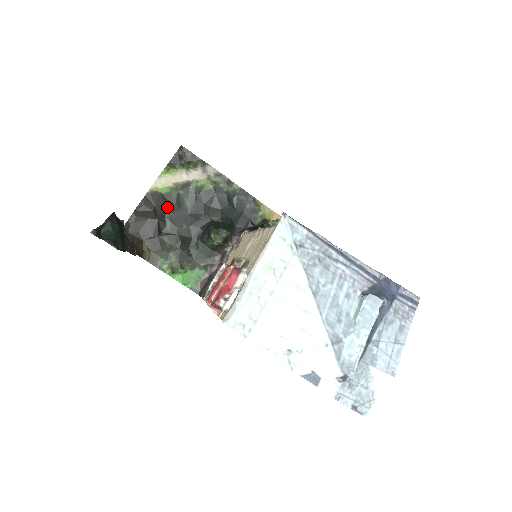
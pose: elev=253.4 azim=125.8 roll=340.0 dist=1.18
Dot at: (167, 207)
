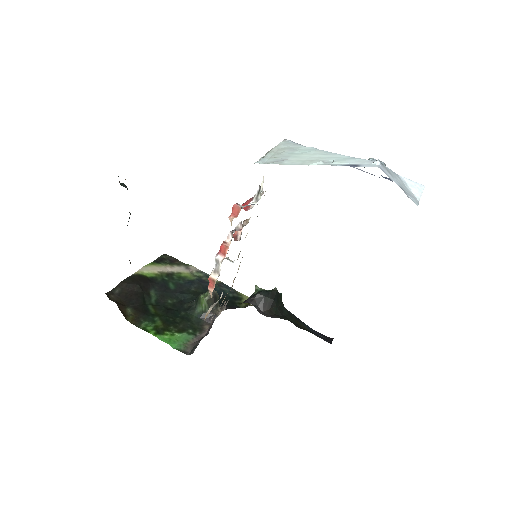
Dot at: (152, 285)
